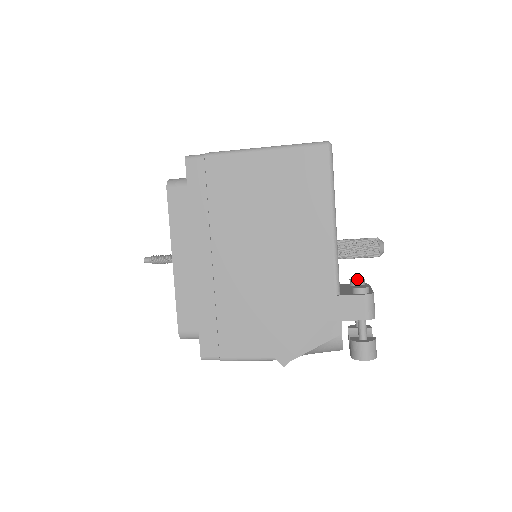
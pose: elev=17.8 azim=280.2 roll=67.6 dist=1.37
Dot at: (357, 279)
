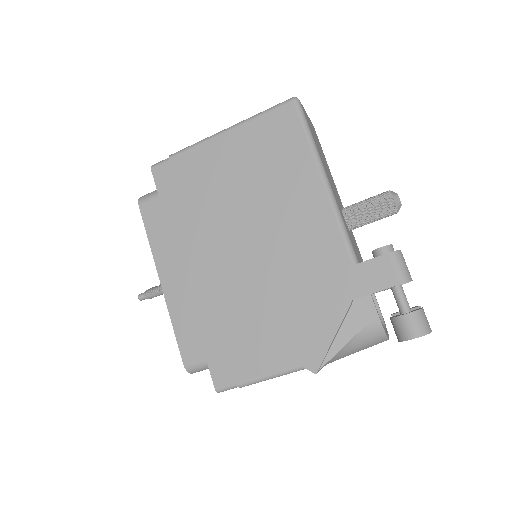
Dot at: occluded
